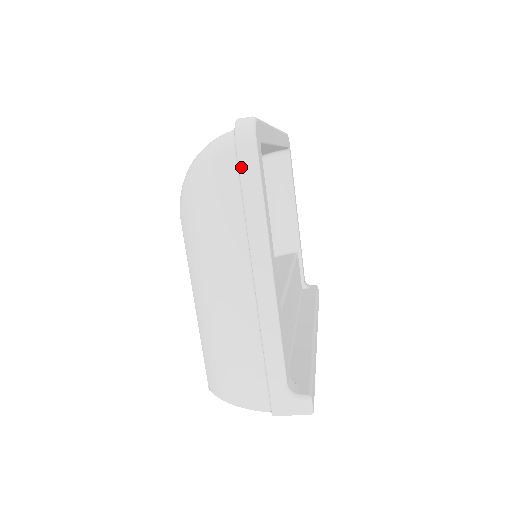
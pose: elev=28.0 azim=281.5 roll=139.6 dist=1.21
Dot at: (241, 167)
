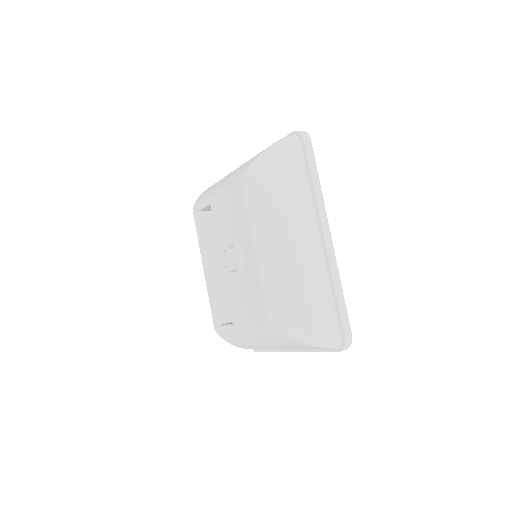
Dot at: occluded
